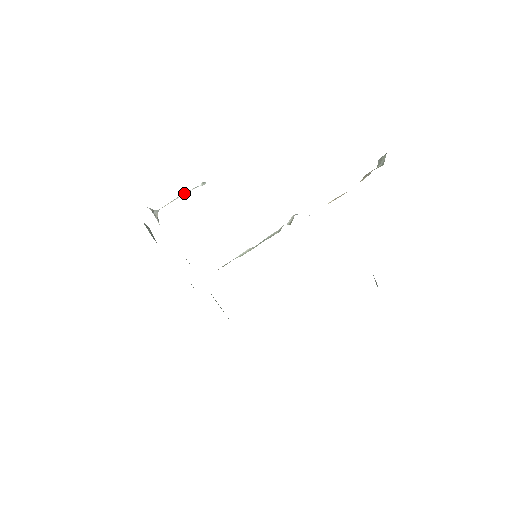
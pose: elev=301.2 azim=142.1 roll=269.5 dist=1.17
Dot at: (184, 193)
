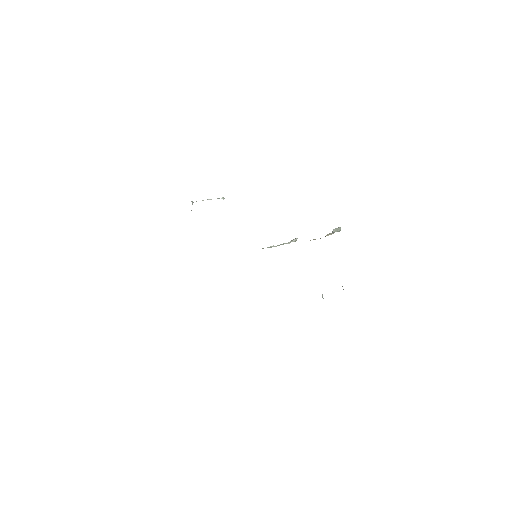
Dot at: (211, 199)
